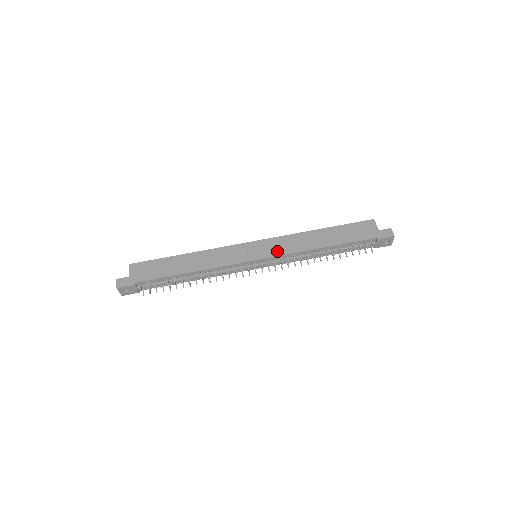
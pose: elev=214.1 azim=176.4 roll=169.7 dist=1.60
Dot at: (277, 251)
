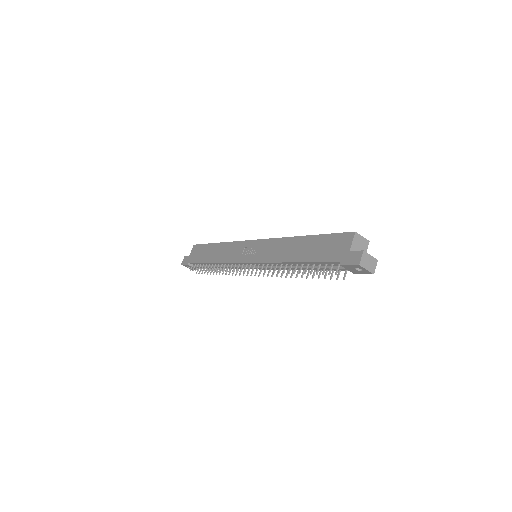
Dot at: (261, 256)
